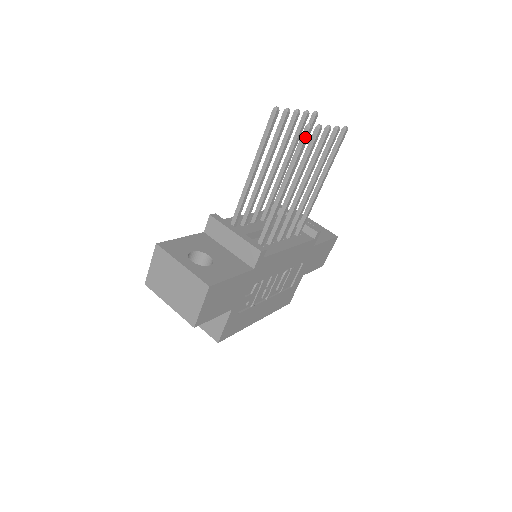
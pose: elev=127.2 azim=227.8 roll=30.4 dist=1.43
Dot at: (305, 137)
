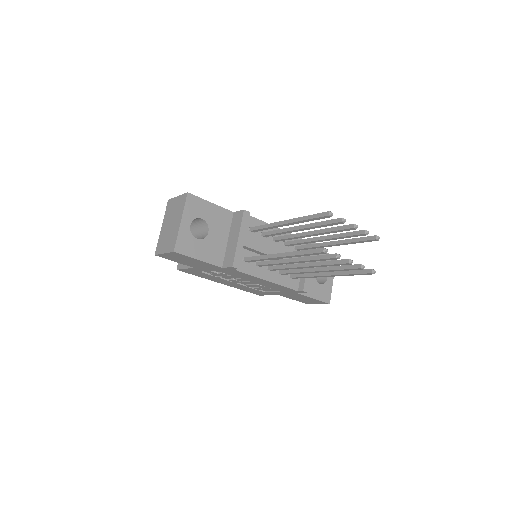
Dot at: (317, 252)
